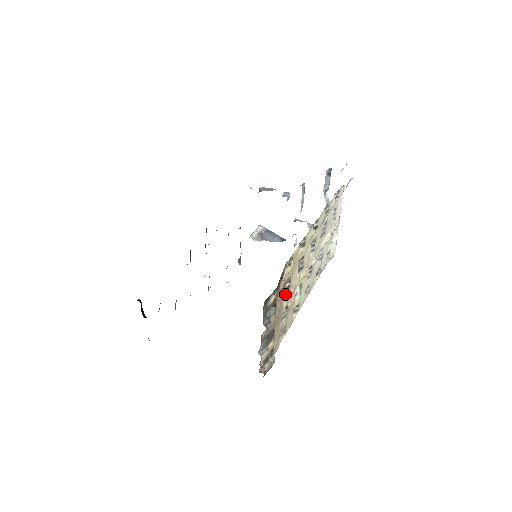
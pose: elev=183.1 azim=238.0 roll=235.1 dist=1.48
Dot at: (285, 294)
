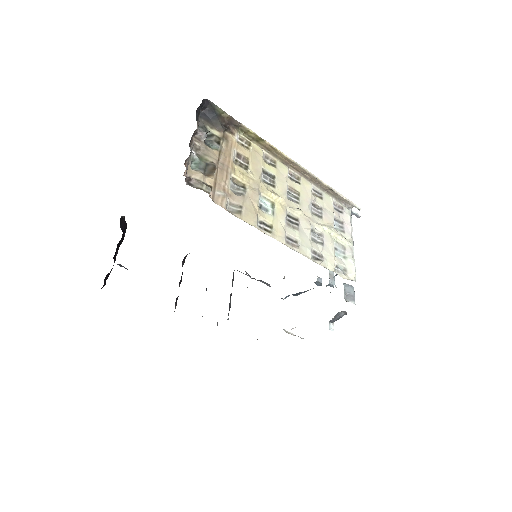
Dot at: (241, 168)
